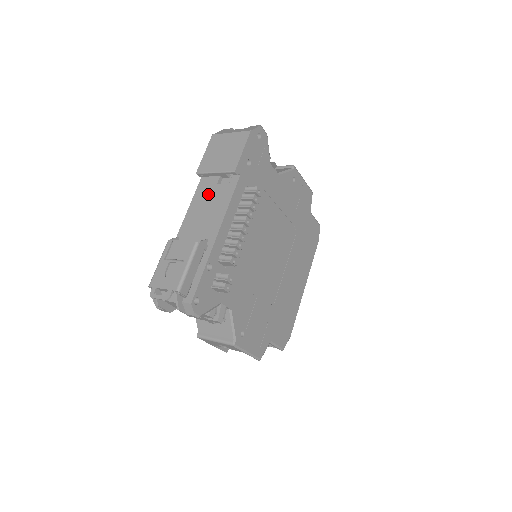
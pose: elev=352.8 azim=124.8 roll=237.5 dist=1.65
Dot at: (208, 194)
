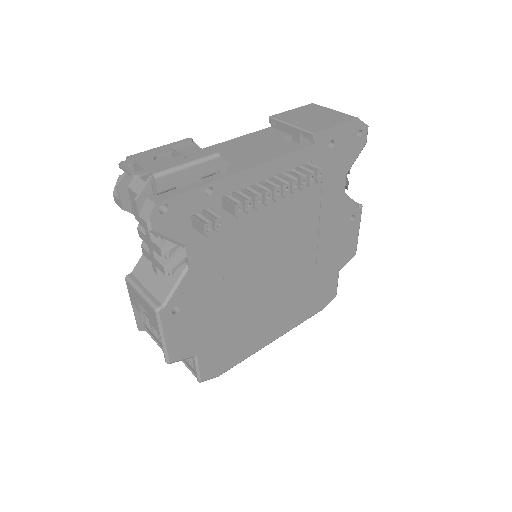
Dot at: (266, 139)
